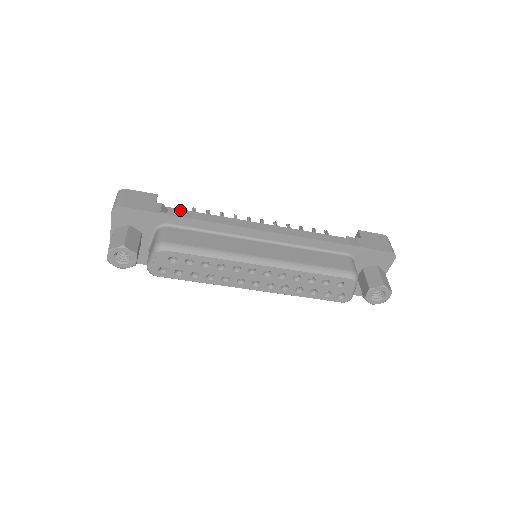
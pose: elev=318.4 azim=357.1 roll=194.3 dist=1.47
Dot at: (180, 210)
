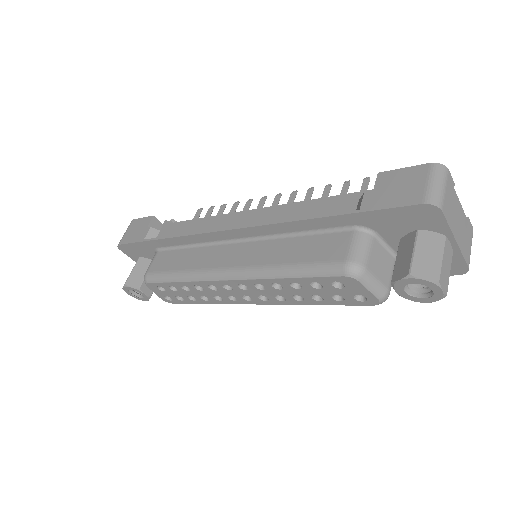
Dot at: (179, 223)
